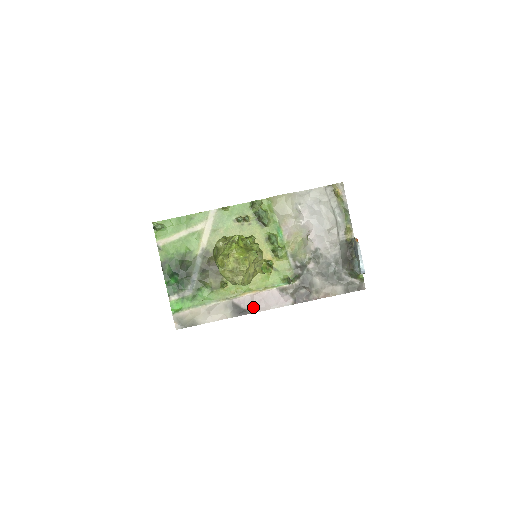
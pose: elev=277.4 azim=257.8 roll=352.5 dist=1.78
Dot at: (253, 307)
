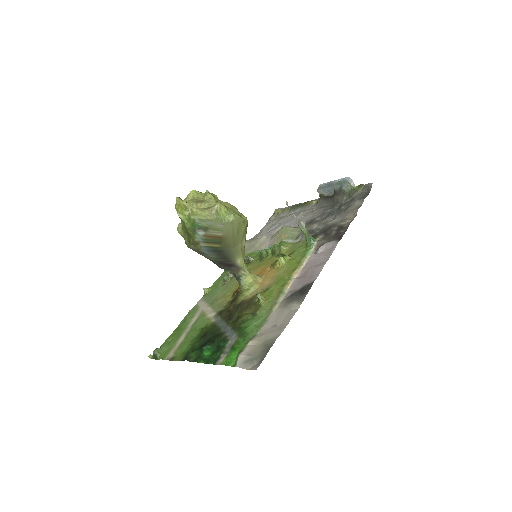
Dot at: (310, 278)
